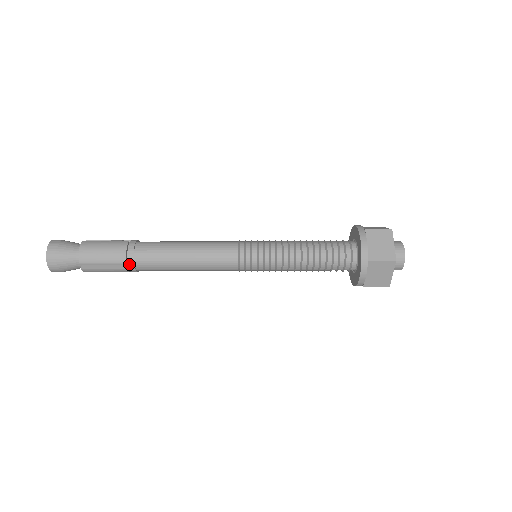
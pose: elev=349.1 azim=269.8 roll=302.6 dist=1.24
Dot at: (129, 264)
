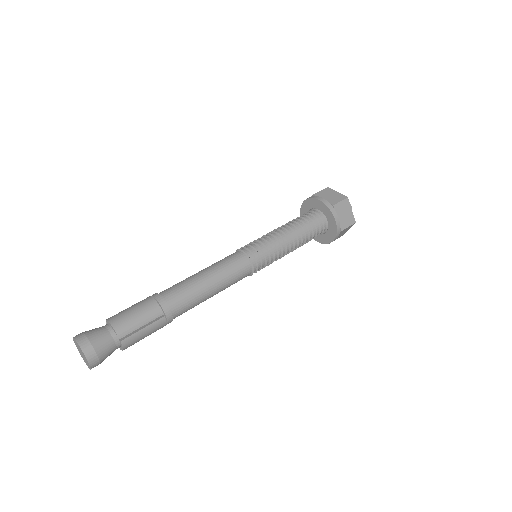
Dot at: (164, 310)
